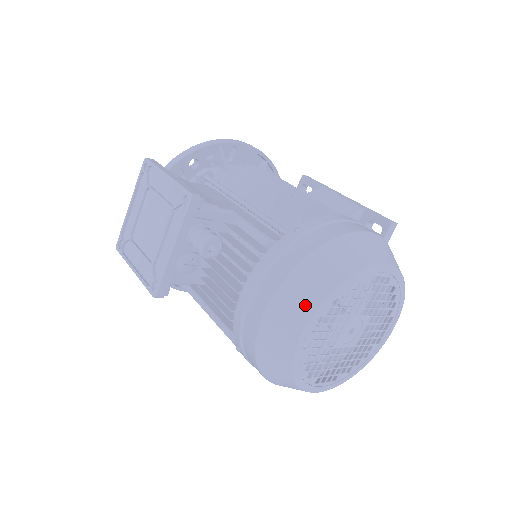
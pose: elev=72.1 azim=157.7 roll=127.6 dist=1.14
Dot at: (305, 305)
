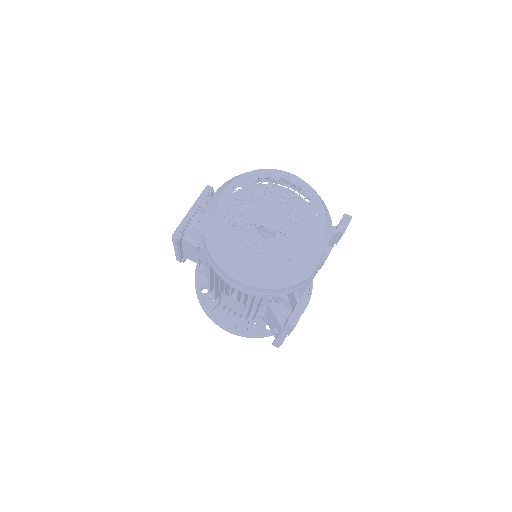
Dot at: (231, 181)
